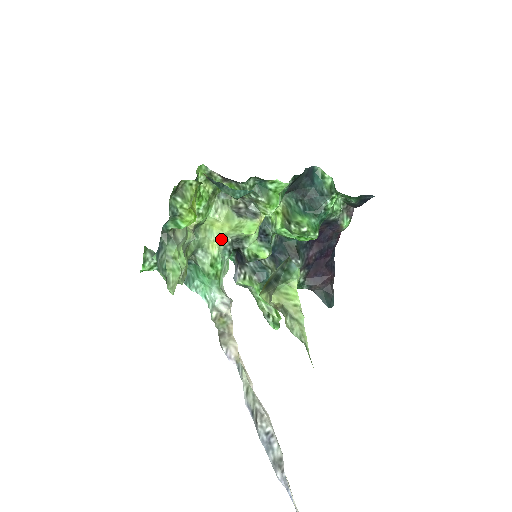
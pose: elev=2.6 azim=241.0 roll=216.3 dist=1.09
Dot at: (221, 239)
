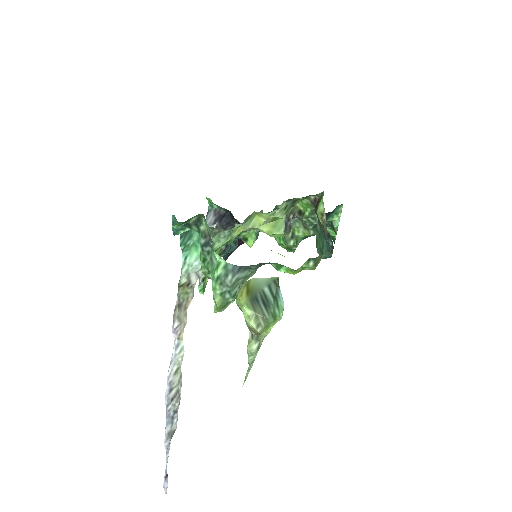
Dot at: (250, 229)
